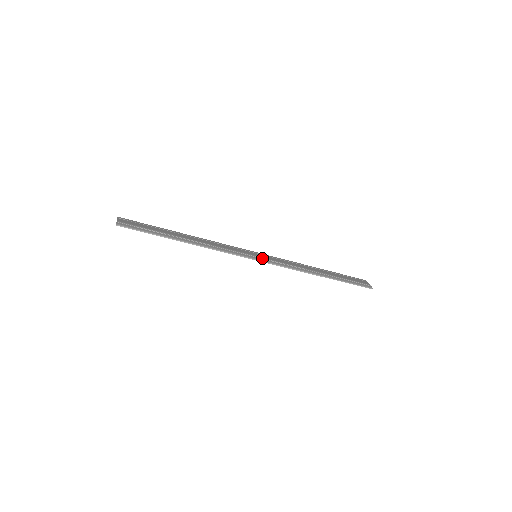
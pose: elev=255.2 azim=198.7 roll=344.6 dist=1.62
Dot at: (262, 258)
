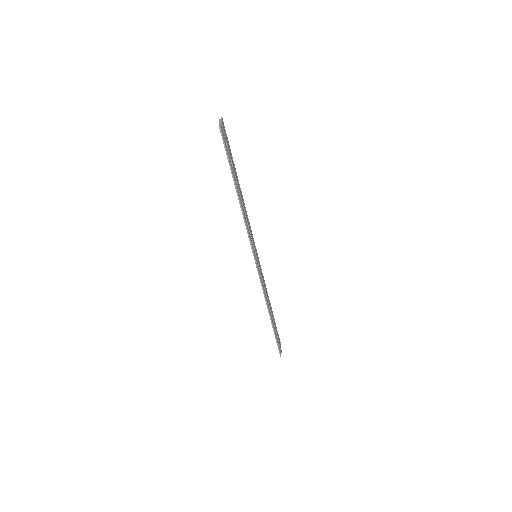
Dot at: (258, 263)
